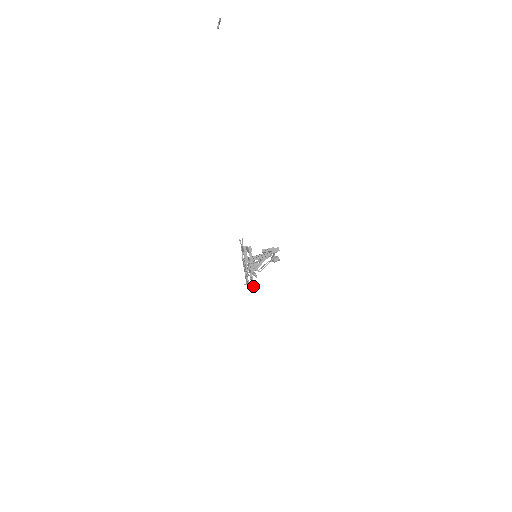
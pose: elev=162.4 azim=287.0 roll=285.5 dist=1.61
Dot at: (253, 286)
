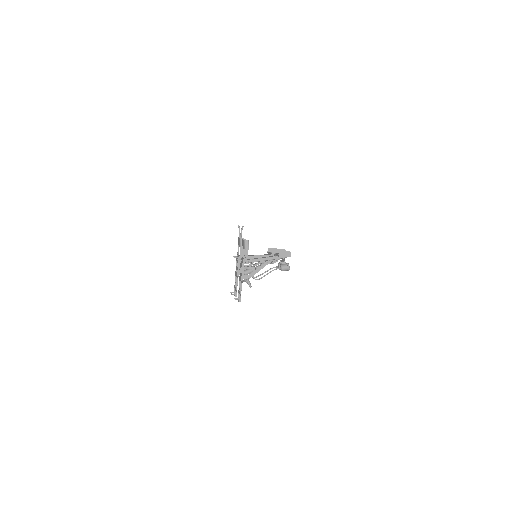
Dot at: (239, 300)
